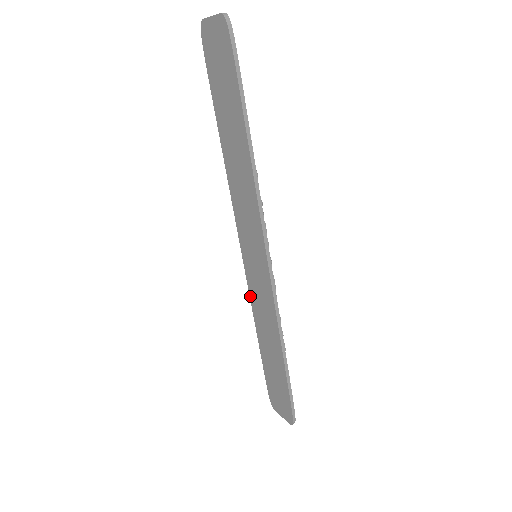
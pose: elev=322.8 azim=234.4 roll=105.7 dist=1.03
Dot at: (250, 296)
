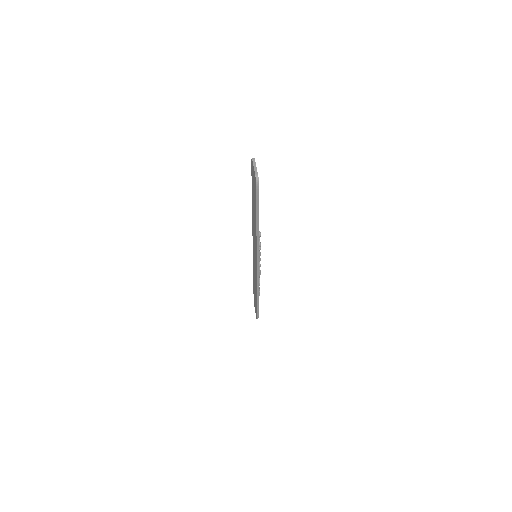
Dot at: occluded
